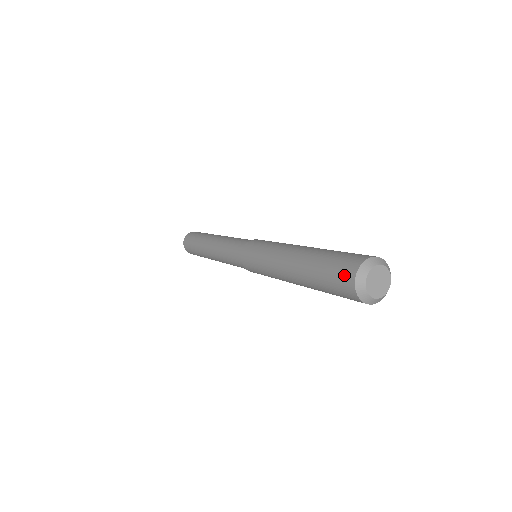
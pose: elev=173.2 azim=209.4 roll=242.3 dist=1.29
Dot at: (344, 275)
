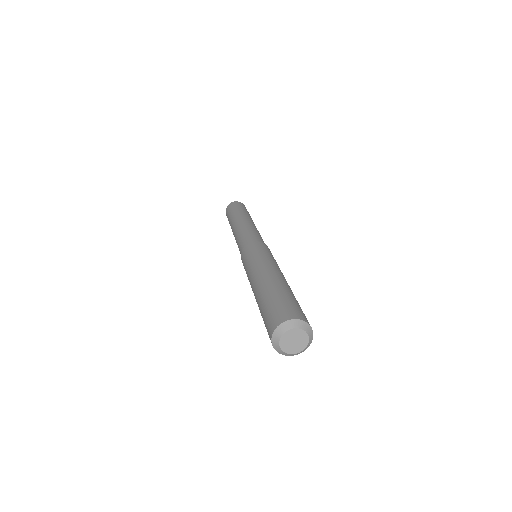
Dot at: (269, 327)
